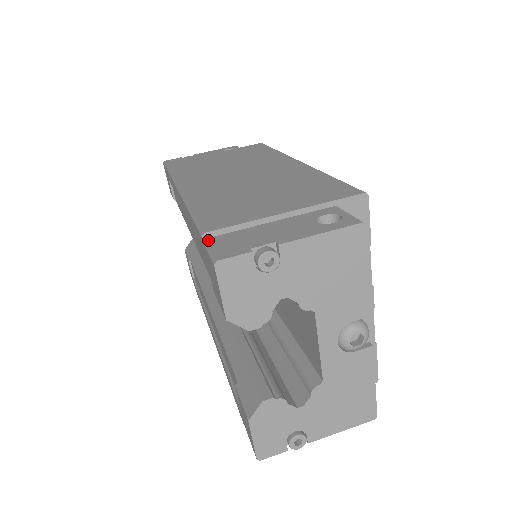
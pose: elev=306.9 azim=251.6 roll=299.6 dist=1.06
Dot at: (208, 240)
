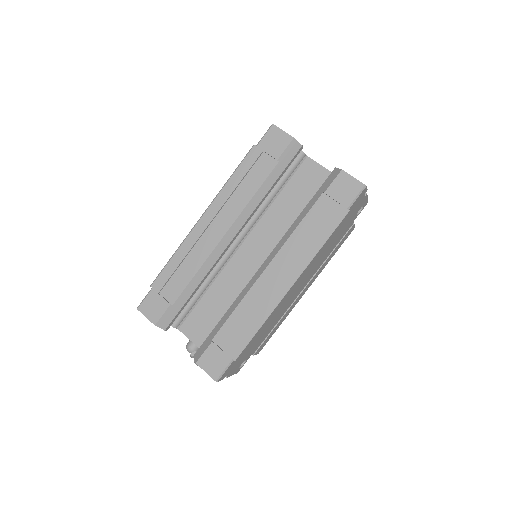
Dot at: (258, 144)
